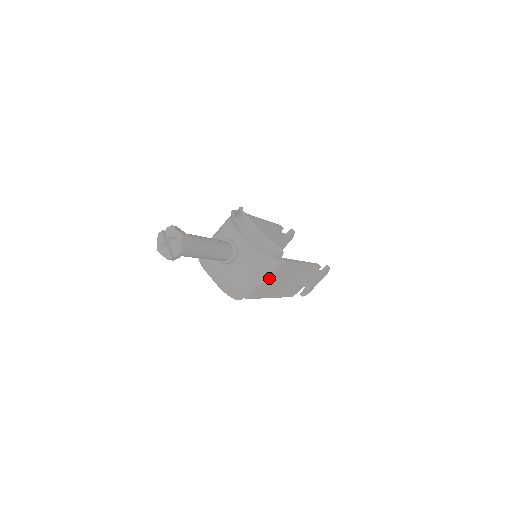
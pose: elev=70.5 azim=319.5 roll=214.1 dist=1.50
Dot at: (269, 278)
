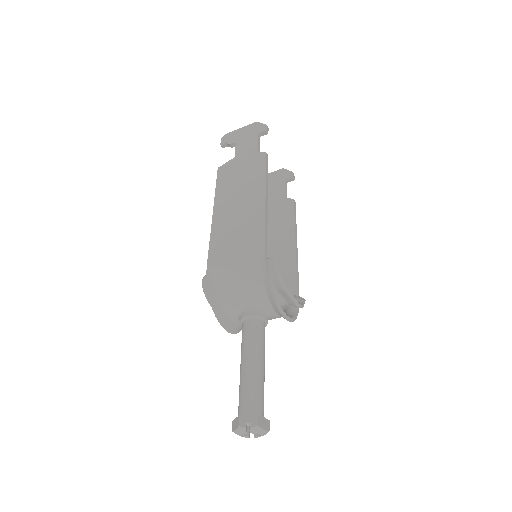
Dot at: occluded
